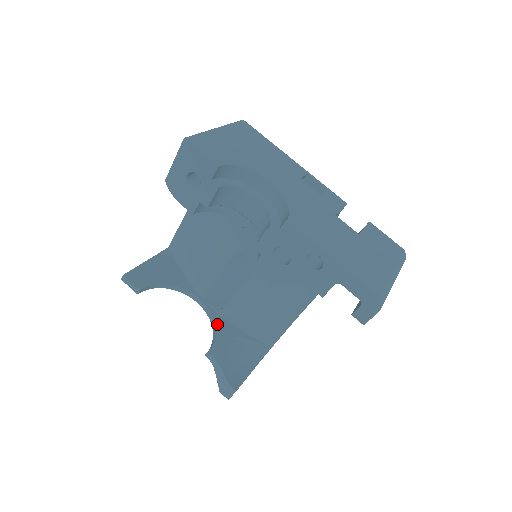
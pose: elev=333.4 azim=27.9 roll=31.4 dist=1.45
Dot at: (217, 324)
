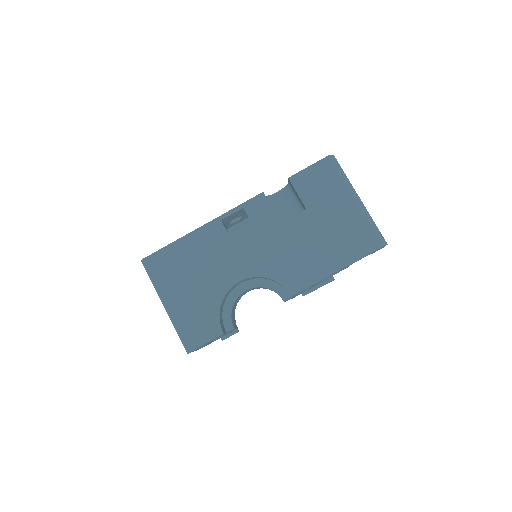
Dot at: occluded
